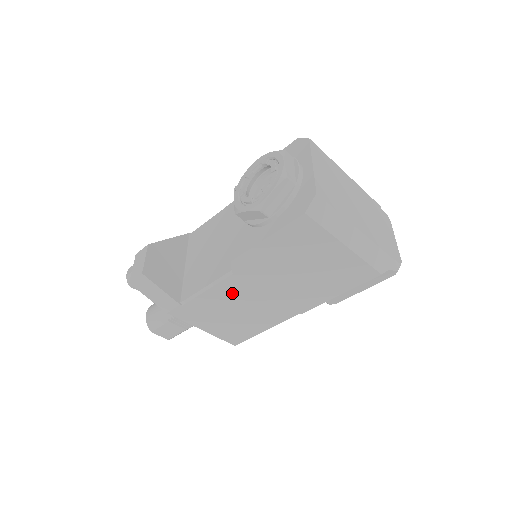
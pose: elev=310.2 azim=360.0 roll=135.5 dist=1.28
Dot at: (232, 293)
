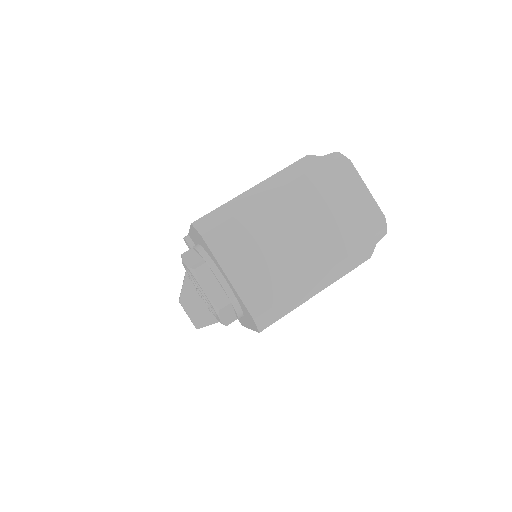
Dot at: occluded
